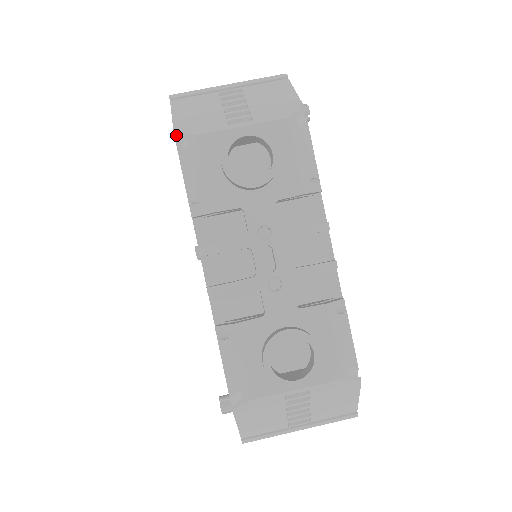
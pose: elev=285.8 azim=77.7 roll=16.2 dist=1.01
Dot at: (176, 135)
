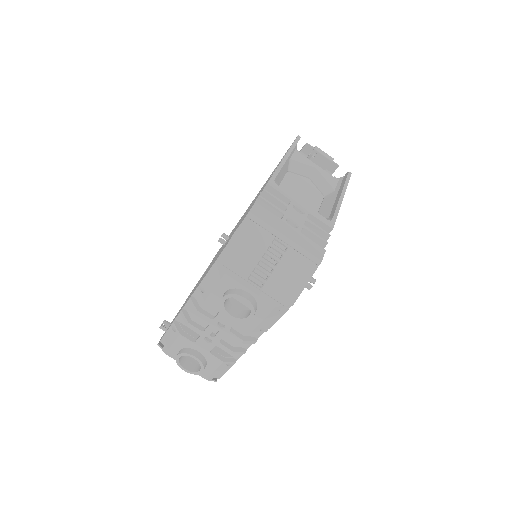
Dot at: (220, 258)
